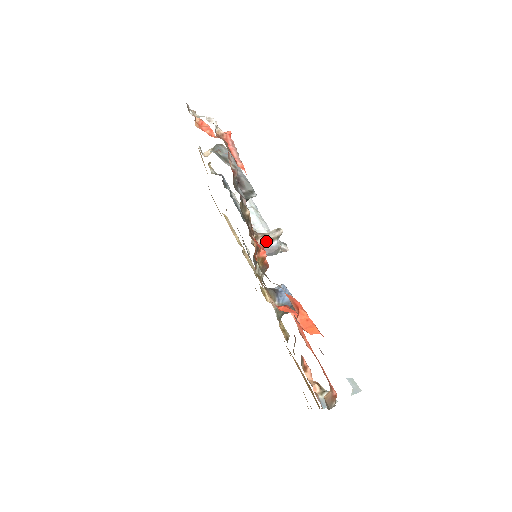
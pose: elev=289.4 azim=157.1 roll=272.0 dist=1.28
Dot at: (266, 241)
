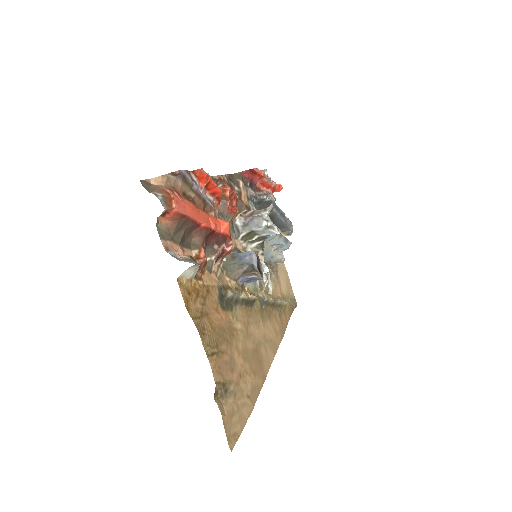
Dot at: (253, 213)
